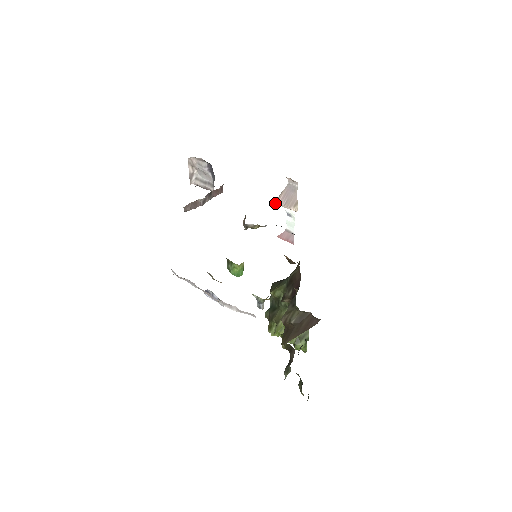
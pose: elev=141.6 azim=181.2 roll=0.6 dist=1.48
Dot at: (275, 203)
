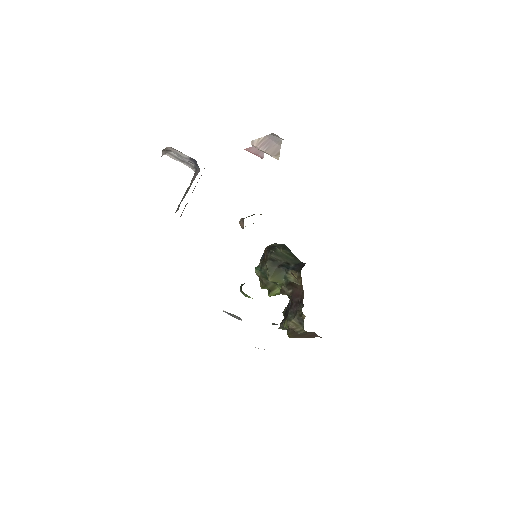
Dot at: occluded
